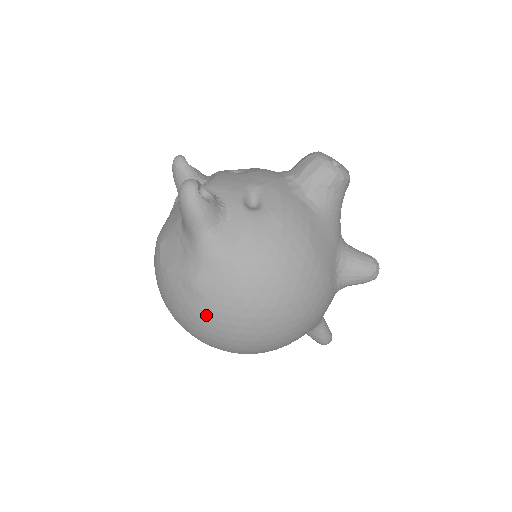
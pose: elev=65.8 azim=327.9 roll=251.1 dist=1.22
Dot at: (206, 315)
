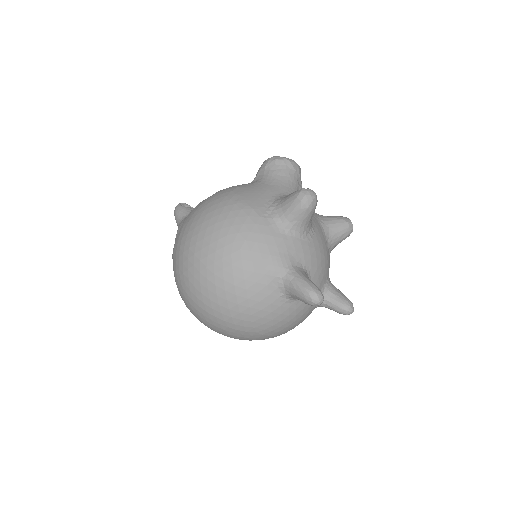
Dot at: (175, 269)
